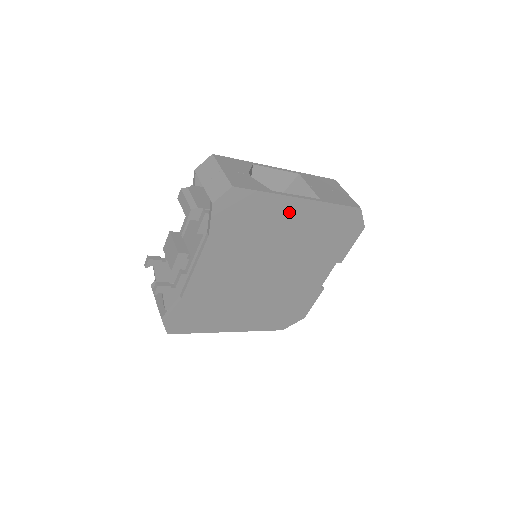
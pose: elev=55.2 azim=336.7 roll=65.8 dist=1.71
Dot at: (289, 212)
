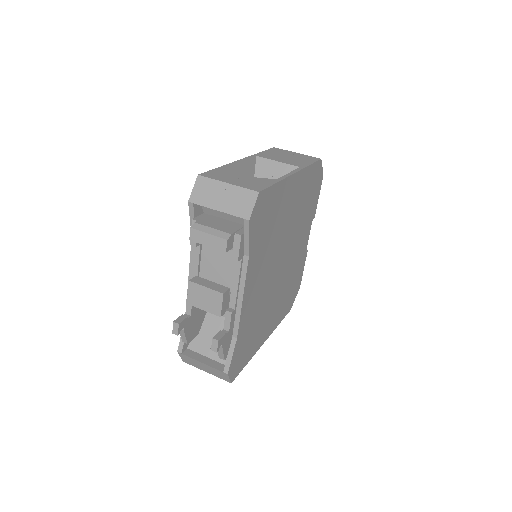
Dot at: (289, 193)
